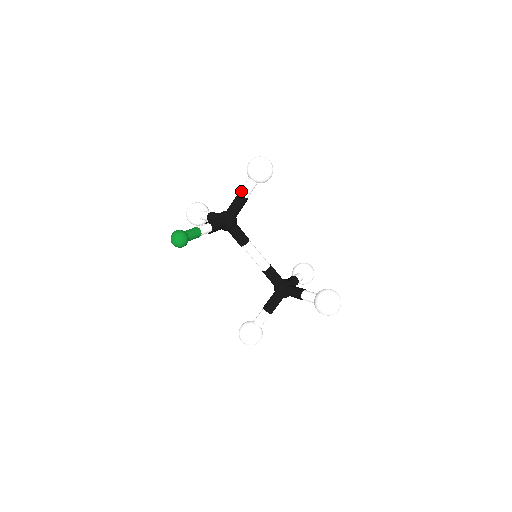
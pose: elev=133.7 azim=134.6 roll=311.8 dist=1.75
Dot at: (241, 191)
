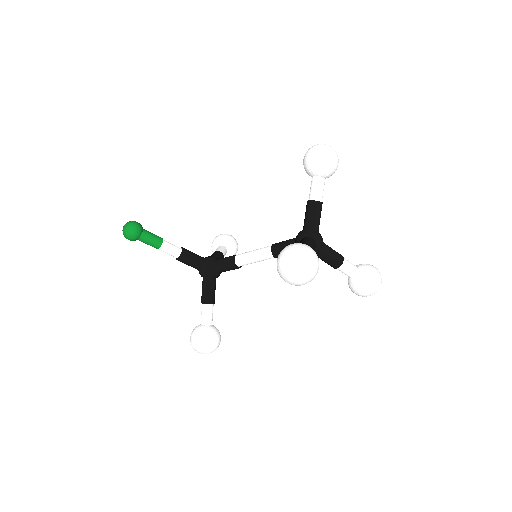
Dot at: occluded
